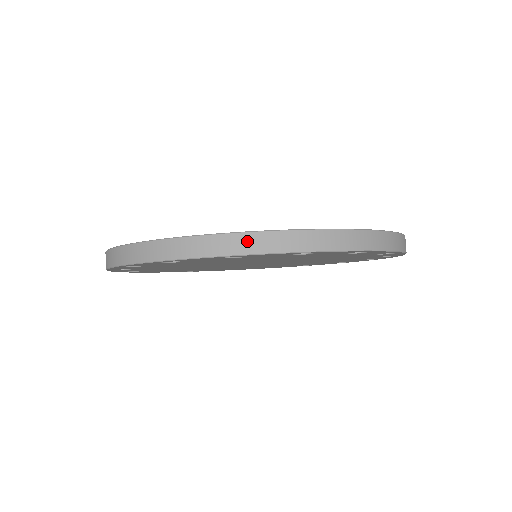
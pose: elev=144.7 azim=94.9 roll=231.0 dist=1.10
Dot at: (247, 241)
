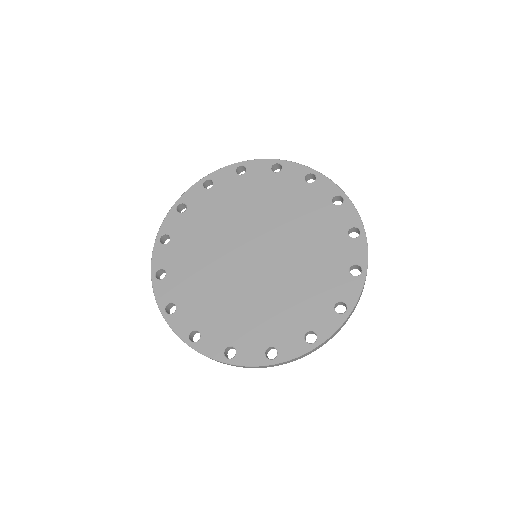
Dot at: (326, 342)
